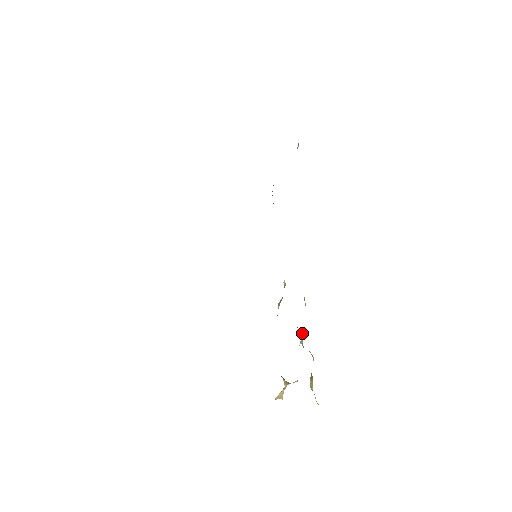
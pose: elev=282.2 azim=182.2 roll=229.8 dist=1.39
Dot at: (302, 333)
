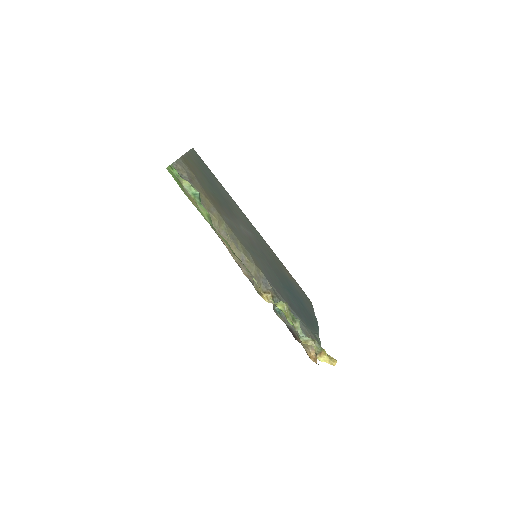
Dot at: (297, 328)
